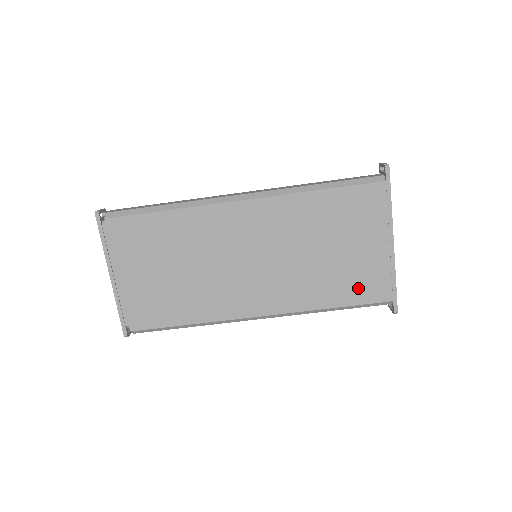
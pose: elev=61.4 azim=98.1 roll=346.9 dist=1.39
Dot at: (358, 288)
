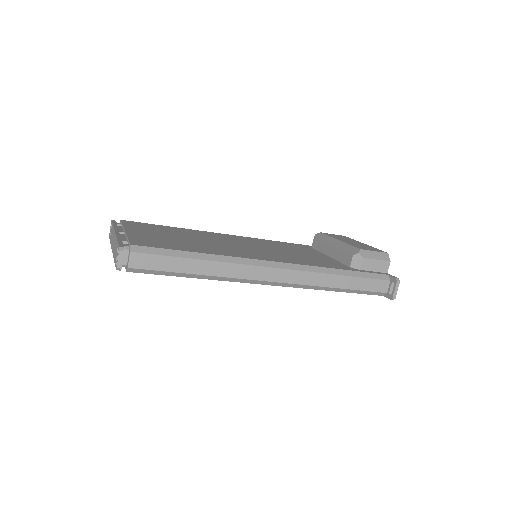
Dot at: occluded
